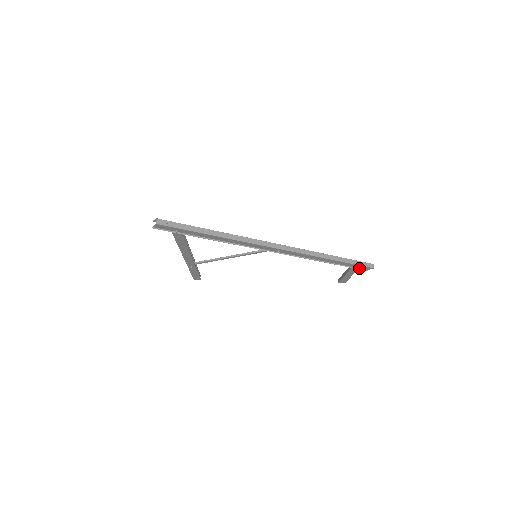
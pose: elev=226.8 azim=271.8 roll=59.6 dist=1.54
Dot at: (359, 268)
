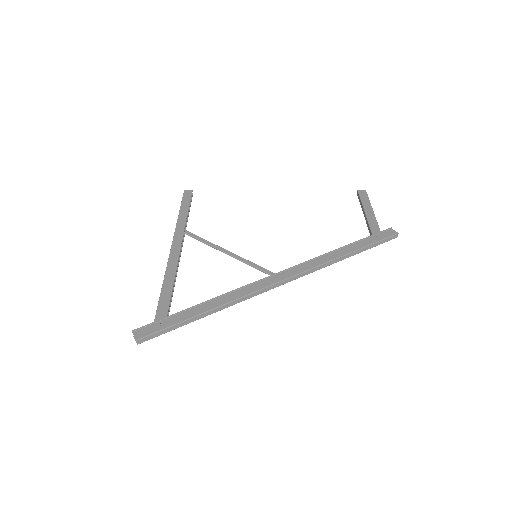
Dot at: occluded
